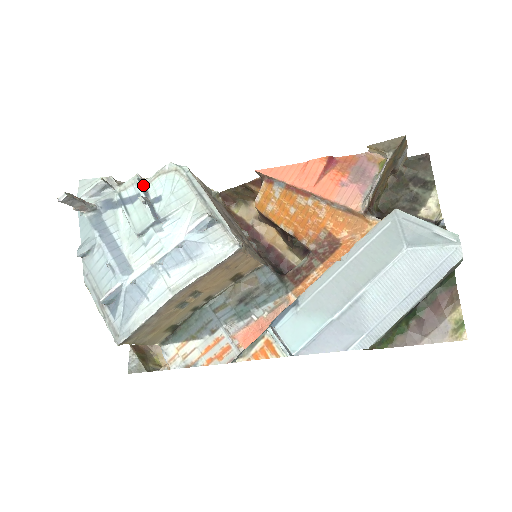
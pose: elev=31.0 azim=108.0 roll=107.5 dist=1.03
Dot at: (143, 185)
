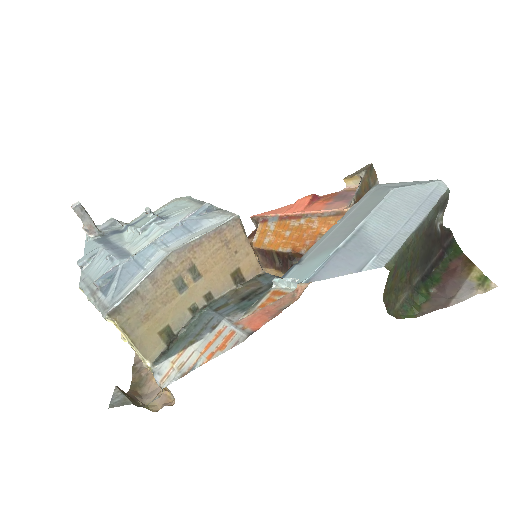
Dot at: occluded
